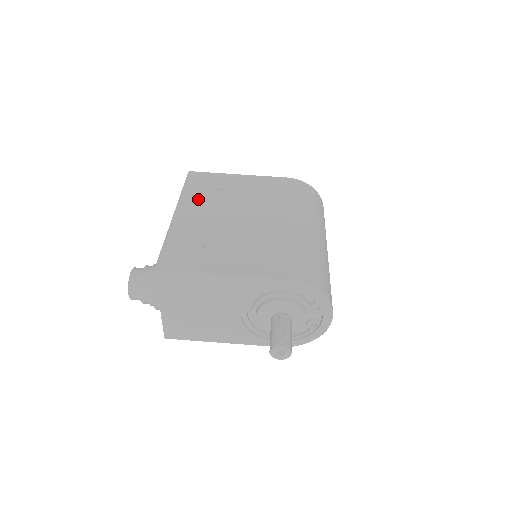
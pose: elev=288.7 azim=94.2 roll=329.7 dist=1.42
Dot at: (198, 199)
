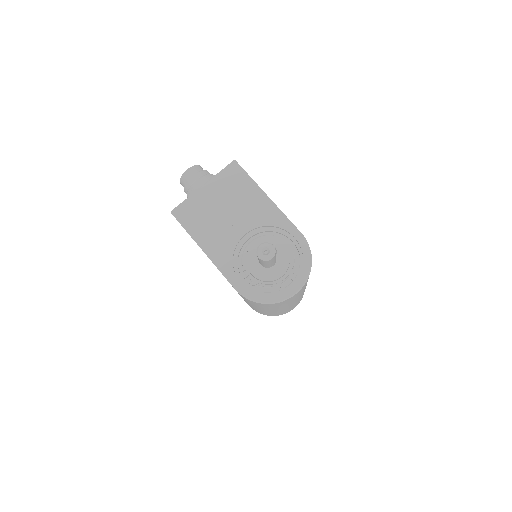
Dot at: occluded
